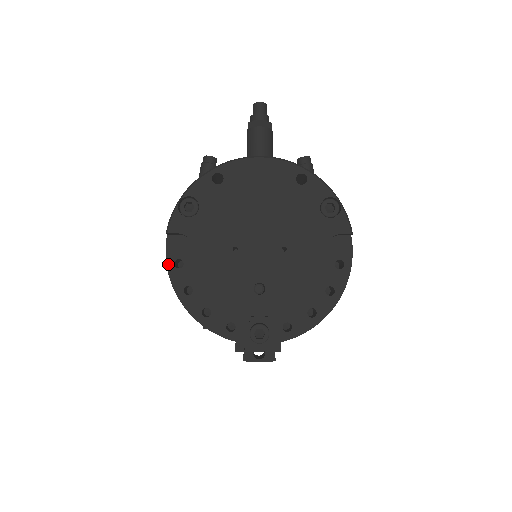
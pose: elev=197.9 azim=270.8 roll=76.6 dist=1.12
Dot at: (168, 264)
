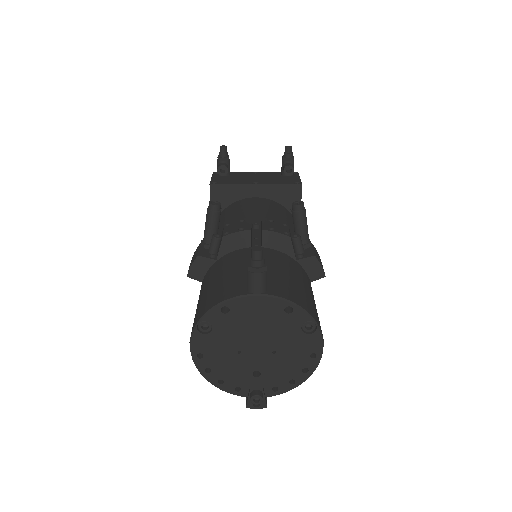
Dot at: (193, 356)
